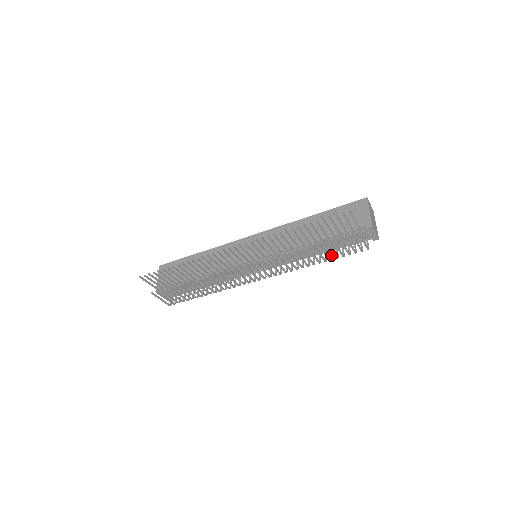
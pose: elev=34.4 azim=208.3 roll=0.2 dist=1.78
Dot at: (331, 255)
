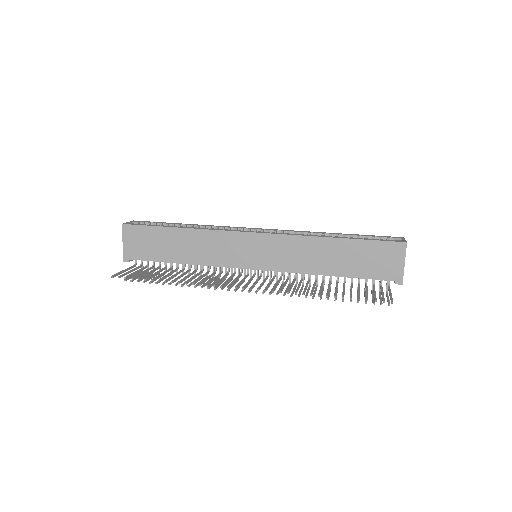
Dot at: occluded
